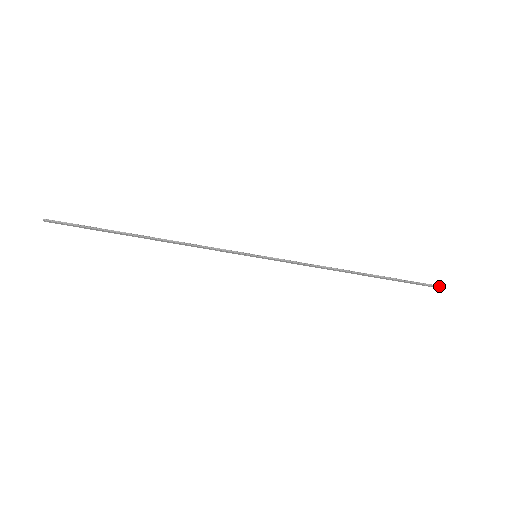
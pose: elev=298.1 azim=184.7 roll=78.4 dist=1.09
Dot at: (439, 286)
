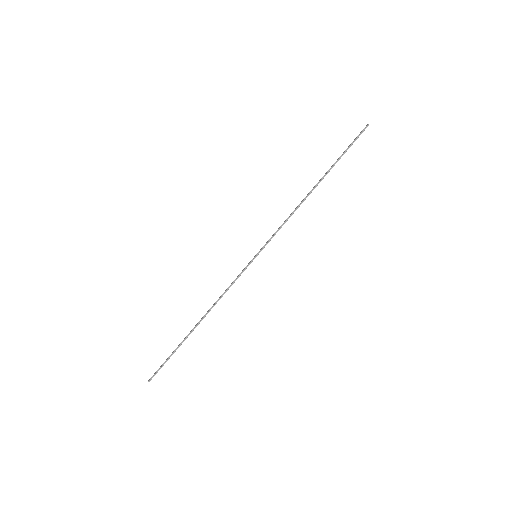
Dot at: occluded
